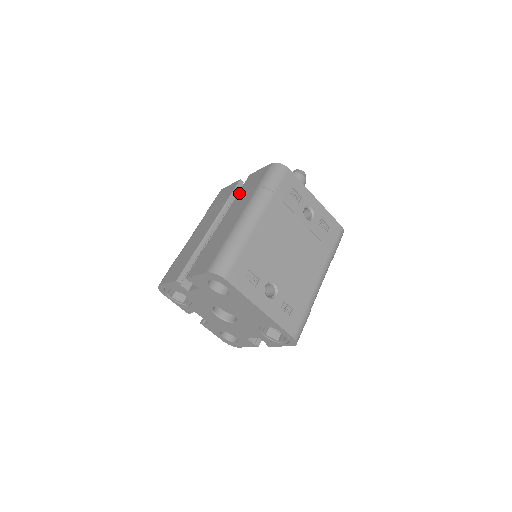
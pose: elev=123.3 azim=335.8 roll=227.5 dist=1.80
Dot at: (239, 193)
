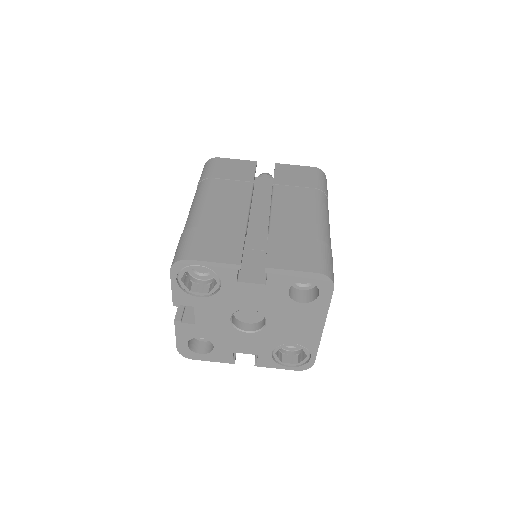
Dot at: (279, 181)
